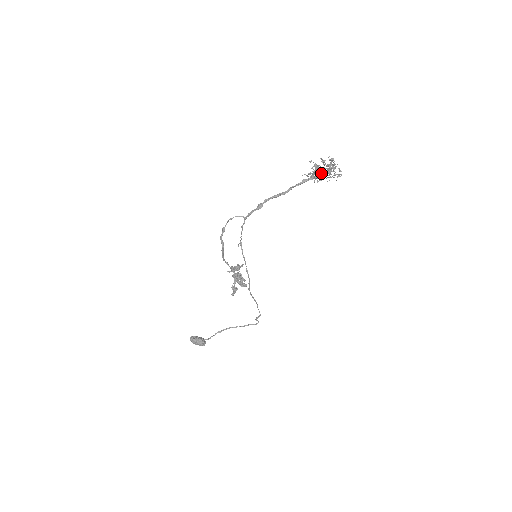
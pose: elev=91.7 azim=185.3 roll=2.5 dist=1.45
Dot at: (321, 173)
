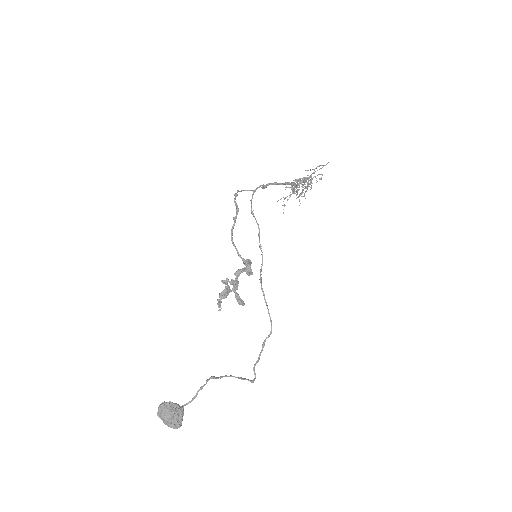
Dot at: (305, 178)
